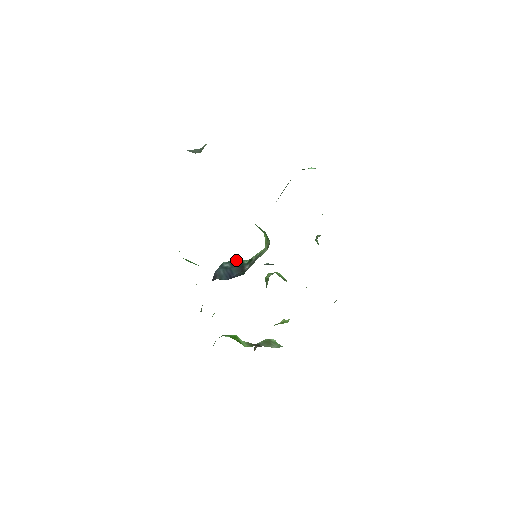
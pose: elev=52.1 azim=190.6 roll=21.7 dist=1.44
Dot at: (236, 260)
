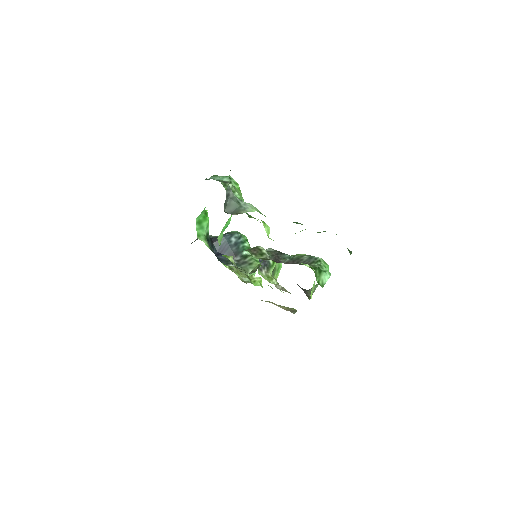
Dot at: (245, 242)
